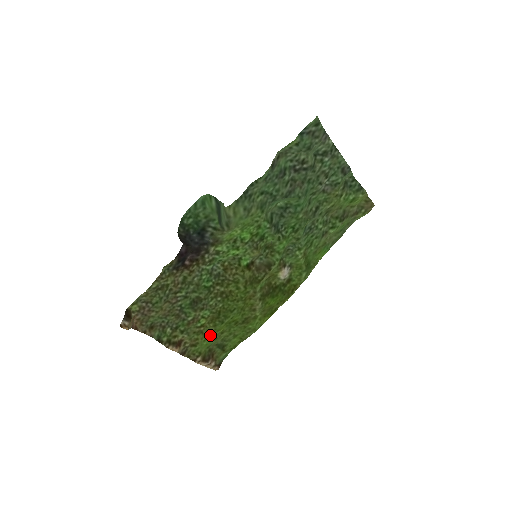
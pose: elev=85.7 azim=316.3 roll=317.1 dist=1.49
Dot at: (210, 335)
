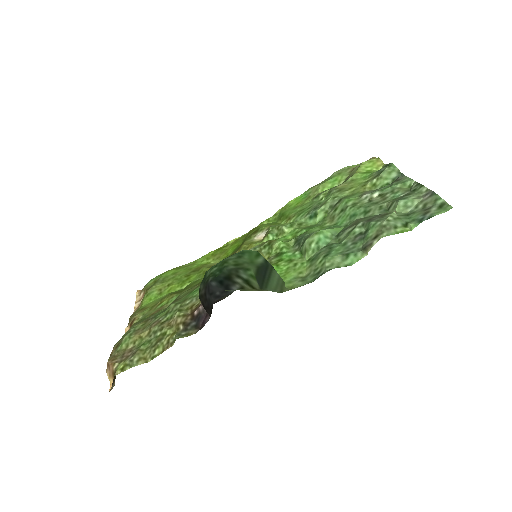
Dot at: (160, 297)
